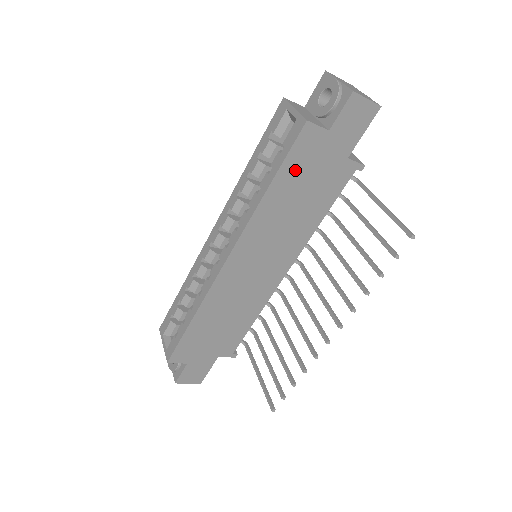
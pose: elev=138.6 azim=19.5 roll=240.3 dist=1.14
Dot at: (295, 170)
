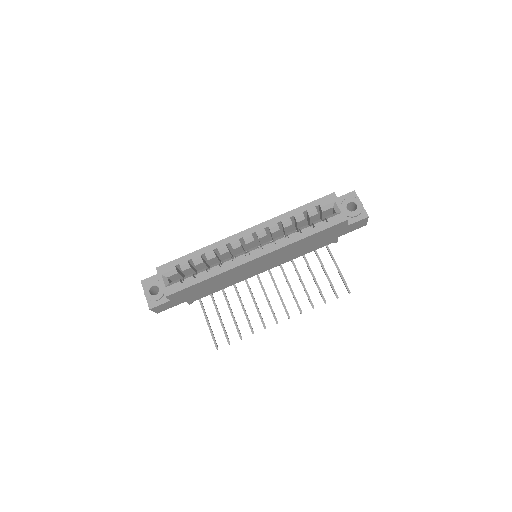
Dot at: (323, 234)
